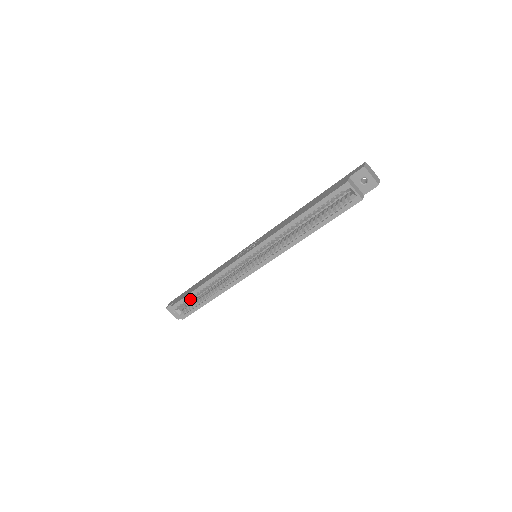
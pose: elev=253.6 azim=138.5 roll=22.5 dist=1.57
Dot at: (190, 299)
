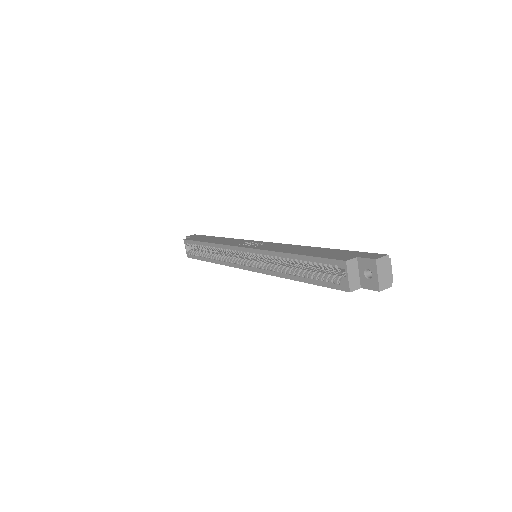
Dot at: (198, 246)
